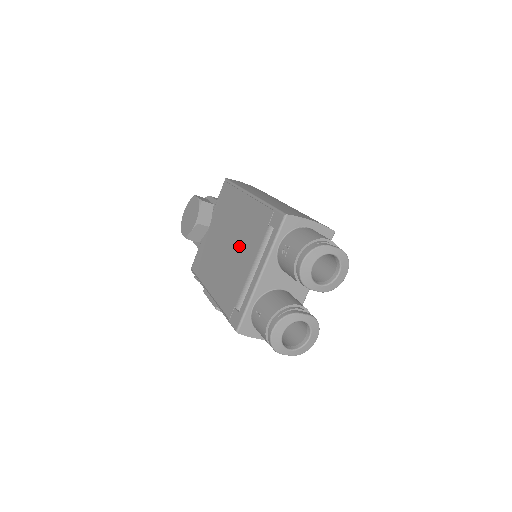
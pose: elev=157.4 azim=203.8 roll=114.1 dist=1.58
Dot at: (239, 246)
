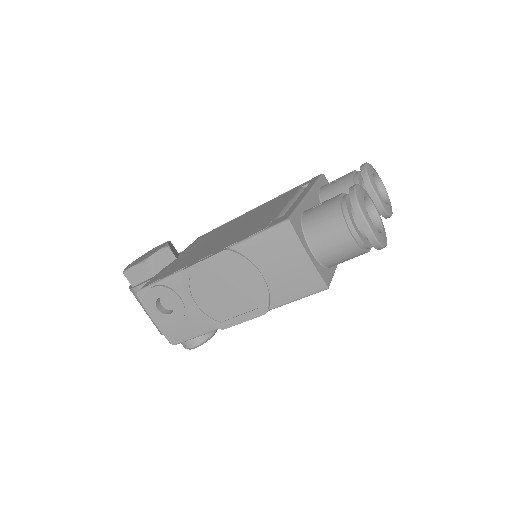
Dot at: (253, 217)
